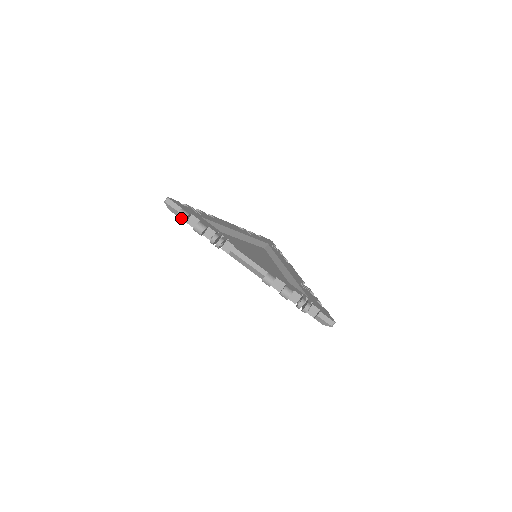
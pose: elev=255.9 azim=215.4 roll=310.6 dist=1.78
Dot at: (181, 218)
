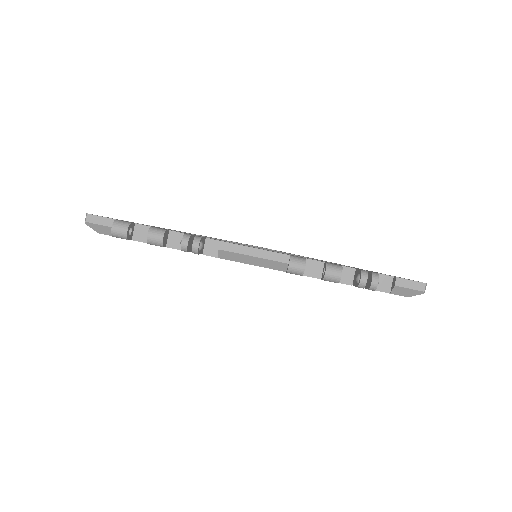
Dot at: (120, 233)
